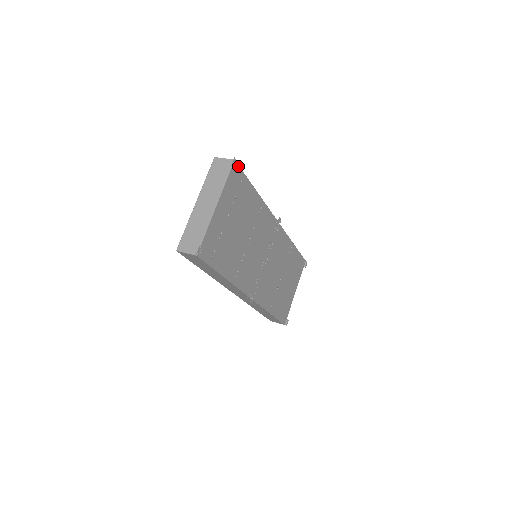
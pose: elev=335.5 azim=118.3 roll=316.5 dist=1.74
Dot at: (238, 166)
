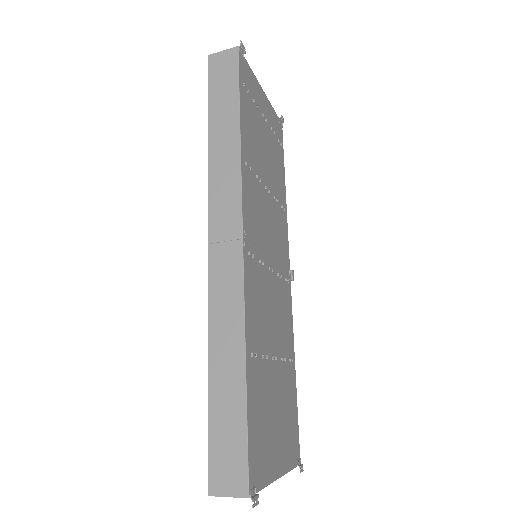
Dot at: (282, 134)
